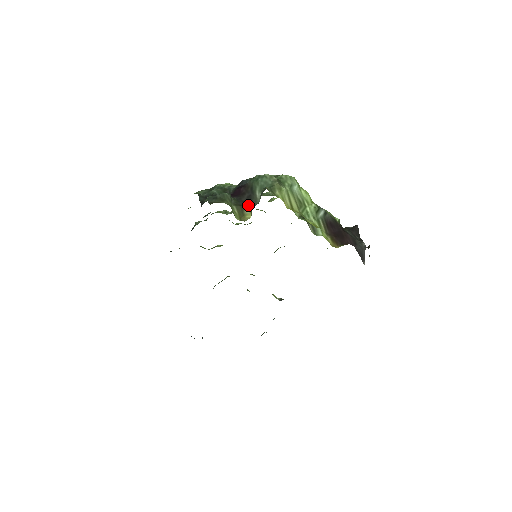
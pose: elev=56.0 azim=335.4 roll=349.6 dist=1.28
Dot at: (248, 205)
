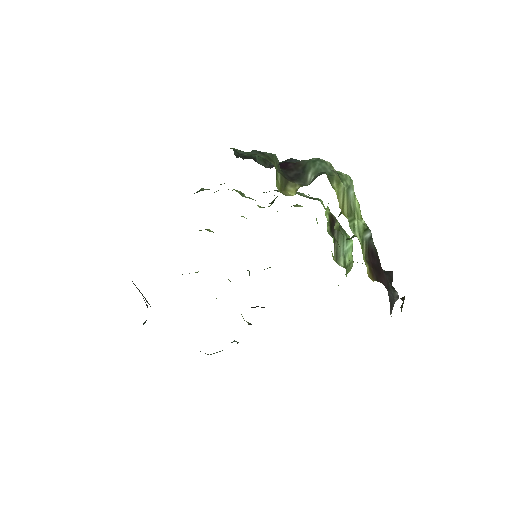
Dot at: (294, 182)
